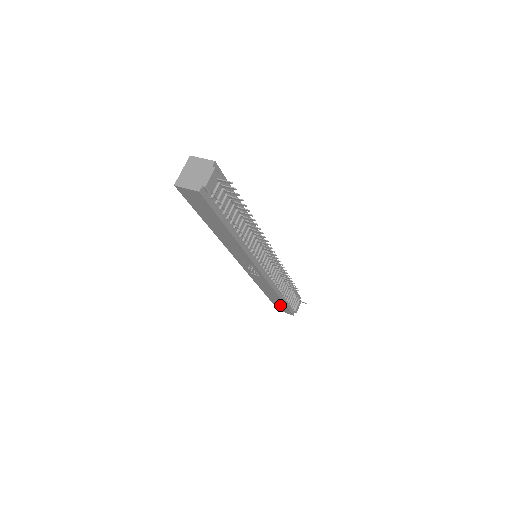
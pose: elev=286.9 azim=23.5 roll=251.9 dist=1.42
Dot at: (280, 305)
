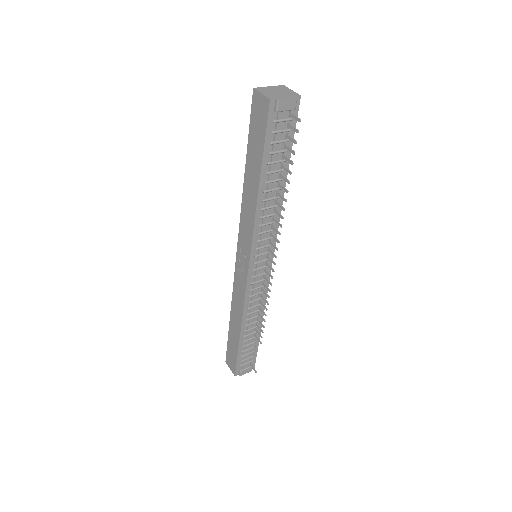
Dot at: (233, 349)
